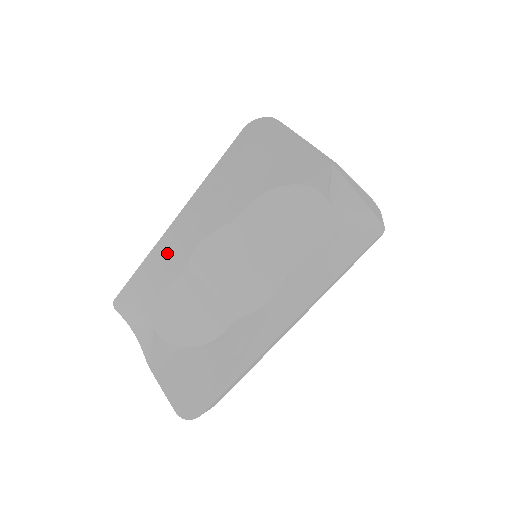
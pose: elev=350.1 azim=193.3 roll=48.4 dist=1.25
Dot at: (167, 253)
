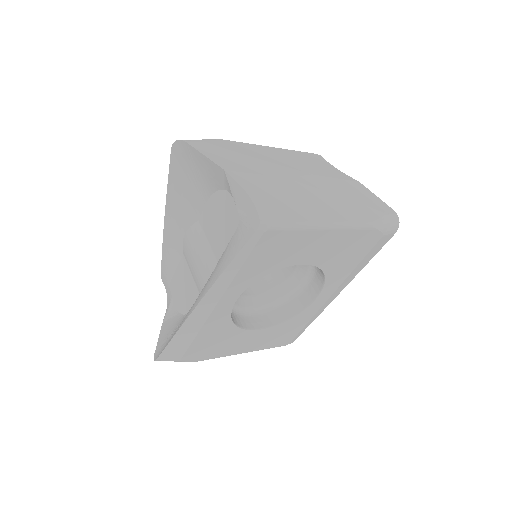
Dot at: (170, 242)
